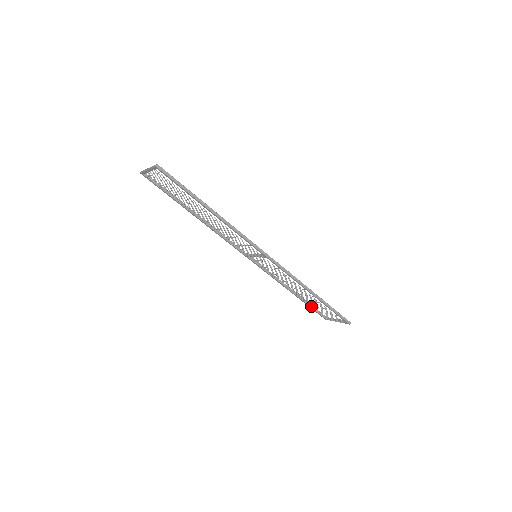
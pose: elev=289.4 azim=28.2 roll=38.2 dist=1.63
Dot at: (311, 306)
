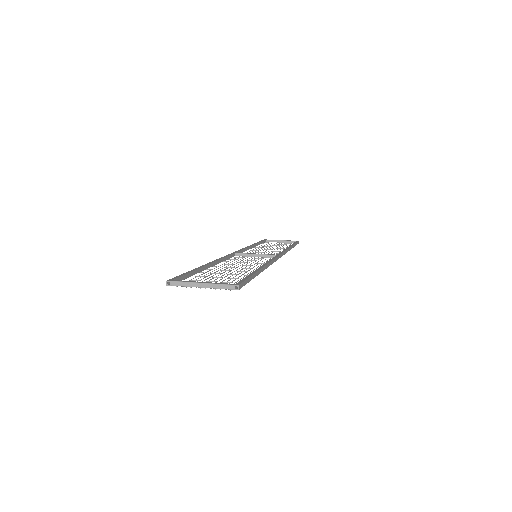
Dot at: occluded
